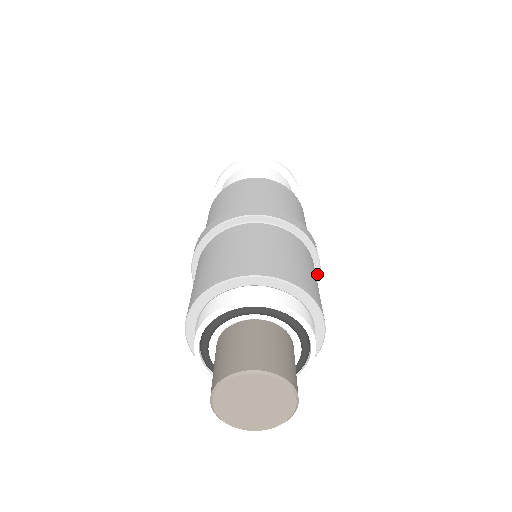
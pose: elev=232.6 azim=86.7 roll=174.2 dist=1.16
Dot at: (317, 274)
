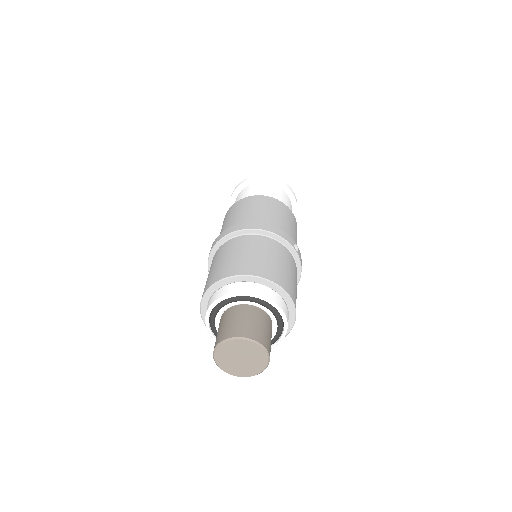
Dot at: (299, 265)
